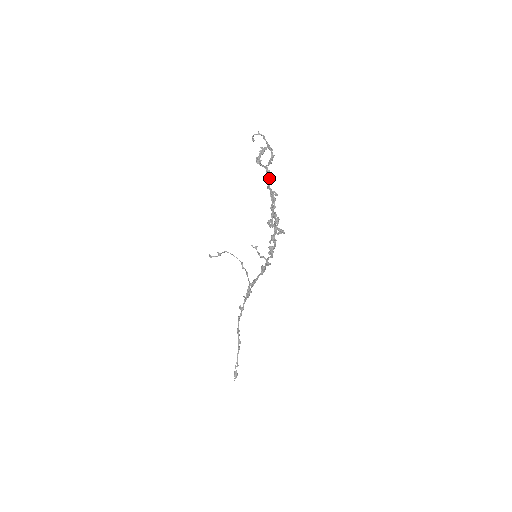
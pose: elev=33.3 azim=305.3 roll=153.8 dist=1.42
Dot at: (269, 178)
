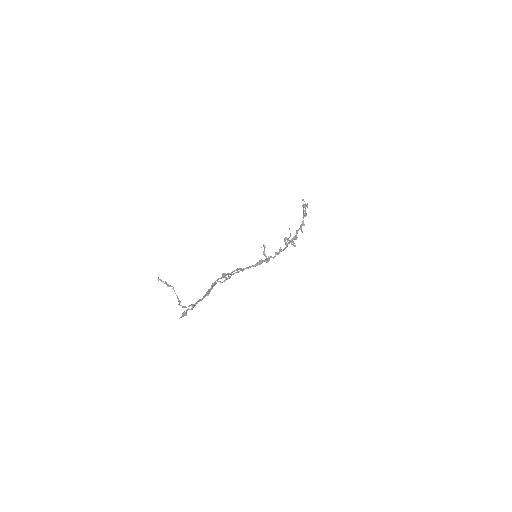
Dot at: occluded
